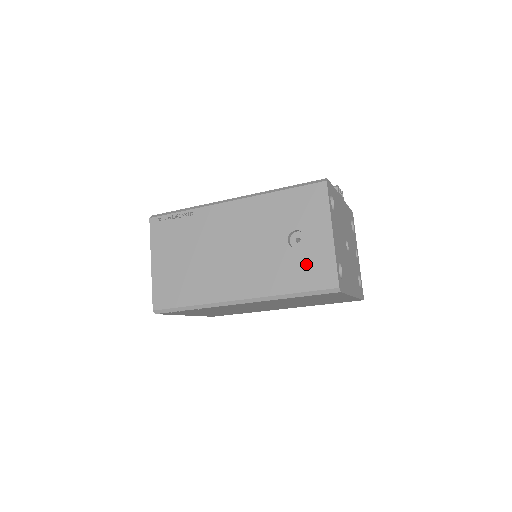
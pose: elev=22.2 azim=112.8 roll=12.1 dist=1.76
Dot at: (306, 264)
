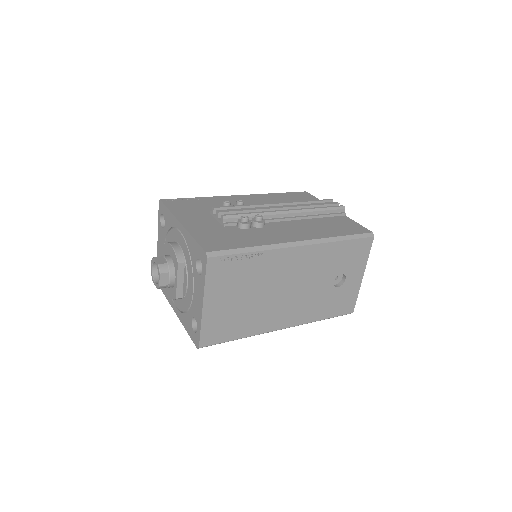
Dot at: (340, 299)
